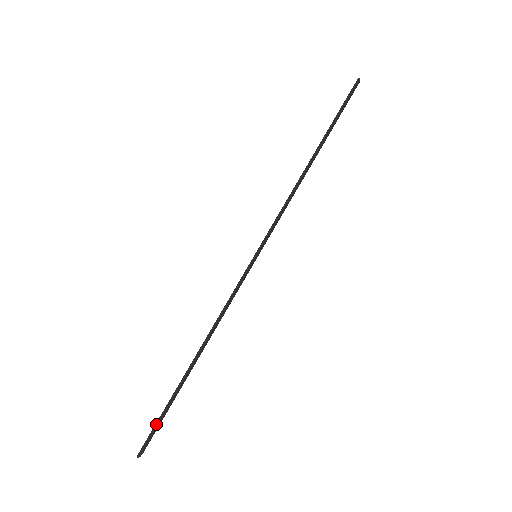
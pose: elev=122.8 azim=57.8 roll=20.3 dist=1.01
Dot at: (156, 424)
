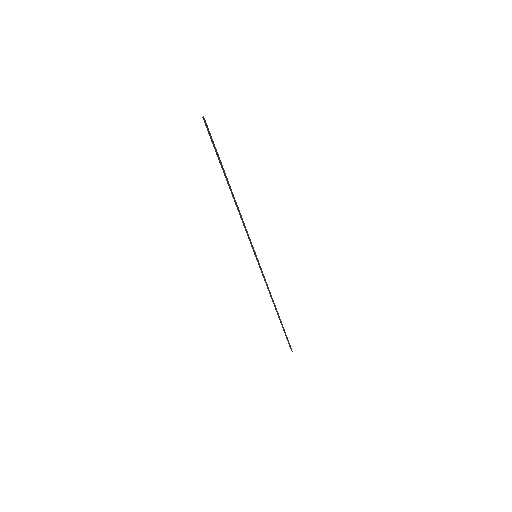
Dot at: (287, 339)
